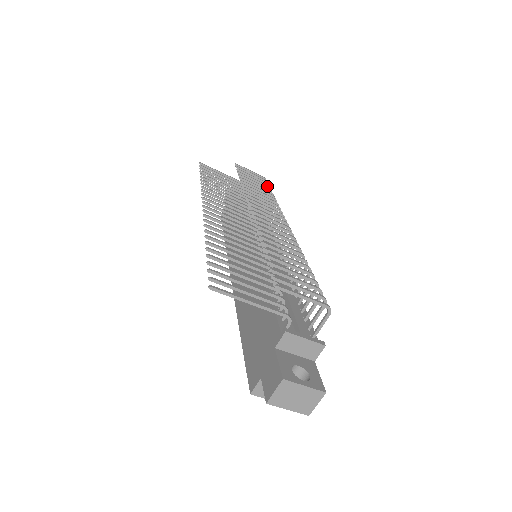
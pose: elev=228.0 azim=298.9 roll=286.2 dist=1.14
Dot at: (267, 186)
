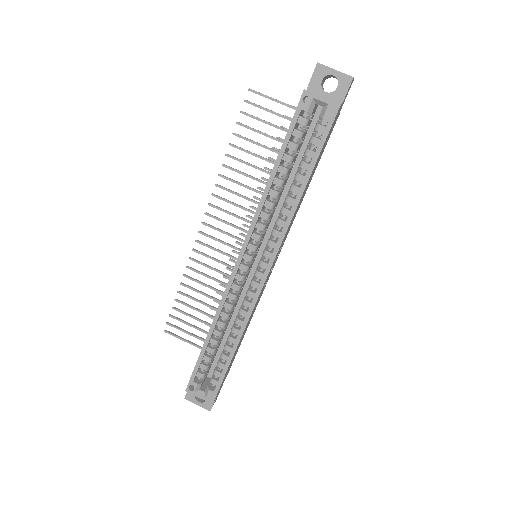
Dot at: occluded
